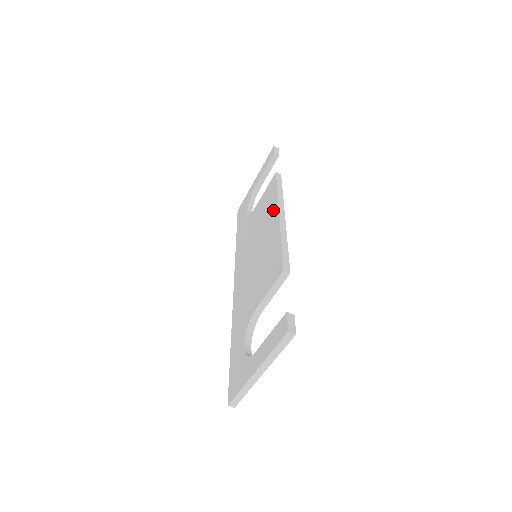
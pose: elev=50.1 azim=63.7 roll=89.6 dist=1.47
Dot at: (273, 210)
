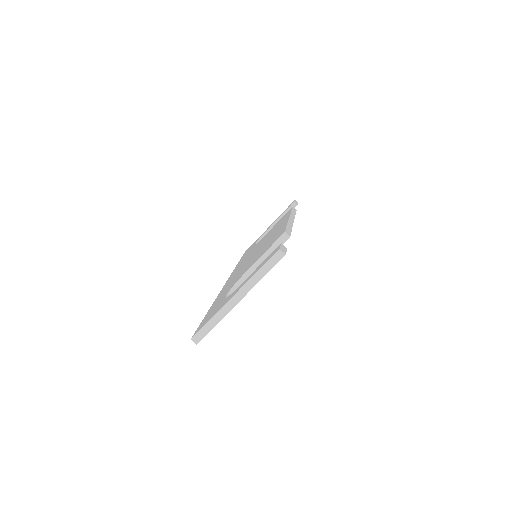
Dot at: (284, 220)
